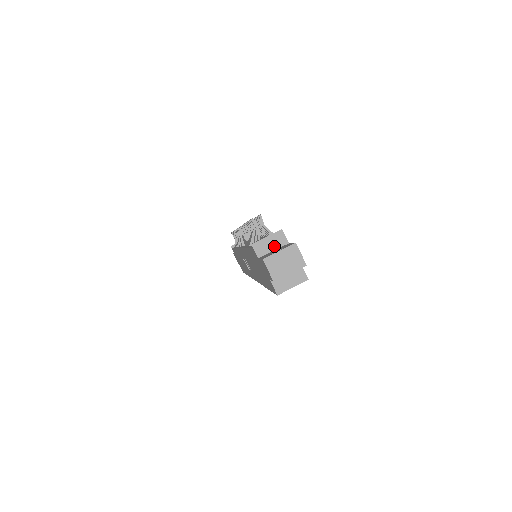
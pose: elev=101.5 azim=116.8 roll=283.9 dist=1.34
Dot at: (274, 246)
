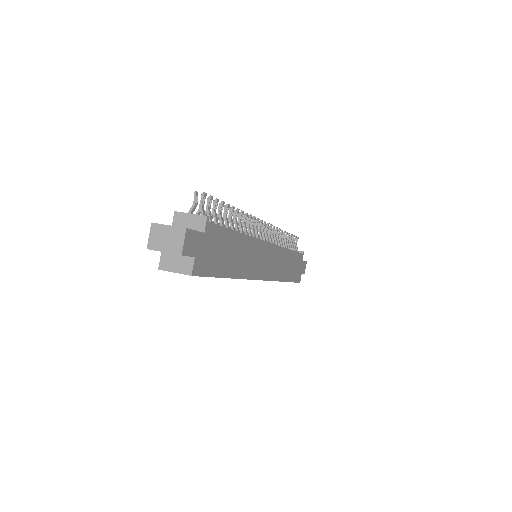
Dot at: (191, 226)
